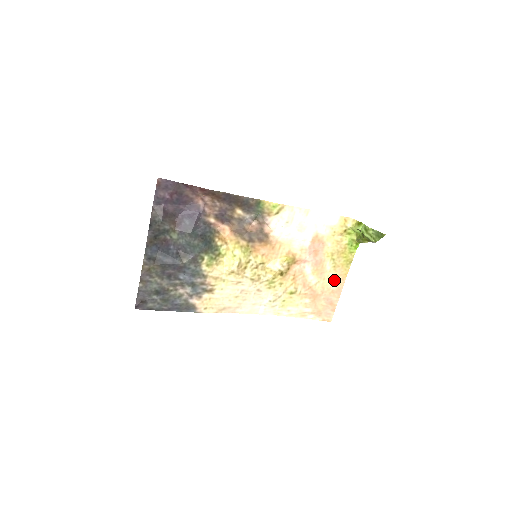
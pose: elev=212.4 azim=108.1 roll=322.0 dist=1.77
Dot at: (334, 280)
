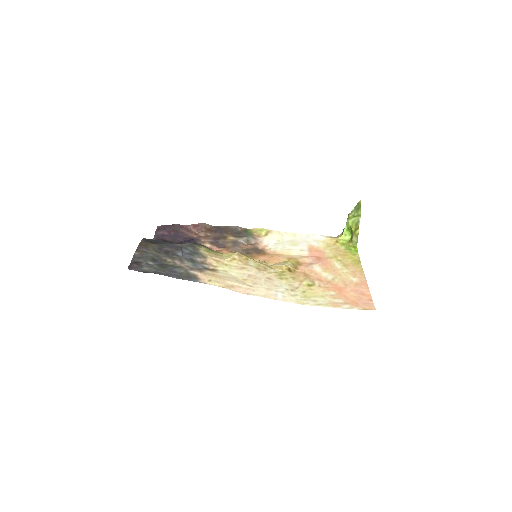
Dot at: (352, 276)
